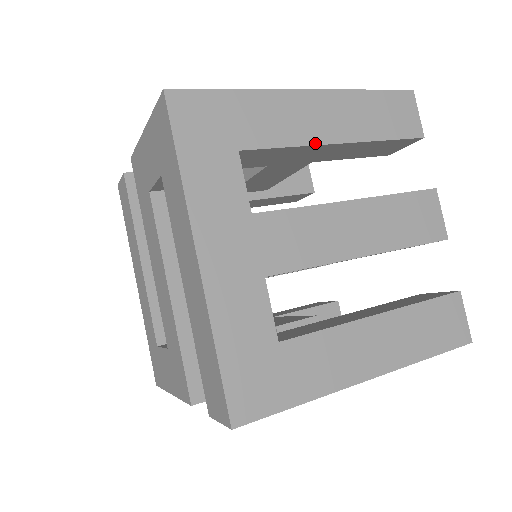
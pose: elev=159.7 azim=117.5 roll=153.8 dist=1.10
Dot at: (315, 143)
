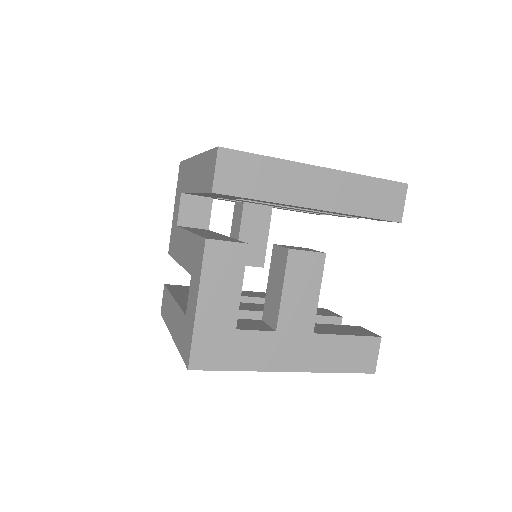
Dot at: occluded
